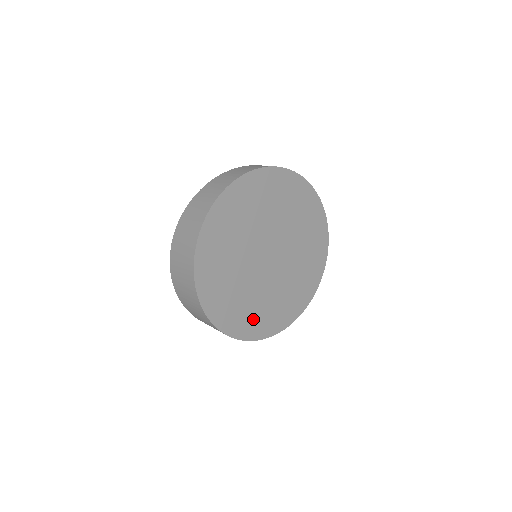
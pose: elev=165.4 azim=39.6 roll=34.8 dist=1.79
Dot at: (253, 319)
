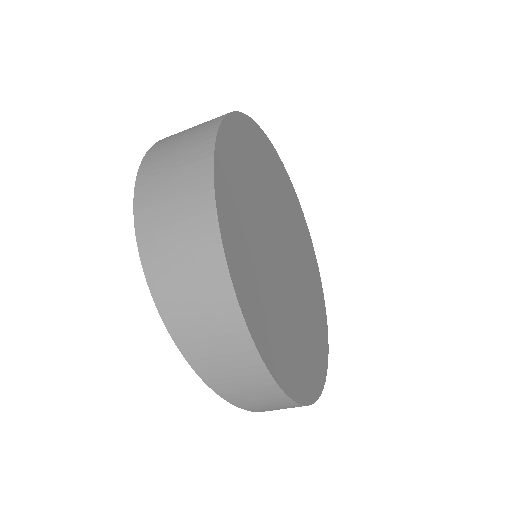
Dot at: (239, 227)
